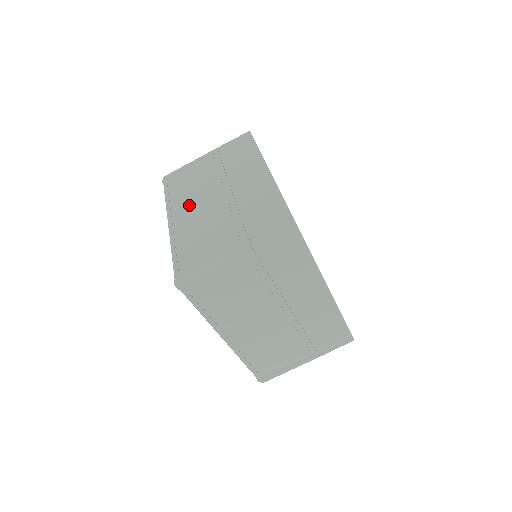
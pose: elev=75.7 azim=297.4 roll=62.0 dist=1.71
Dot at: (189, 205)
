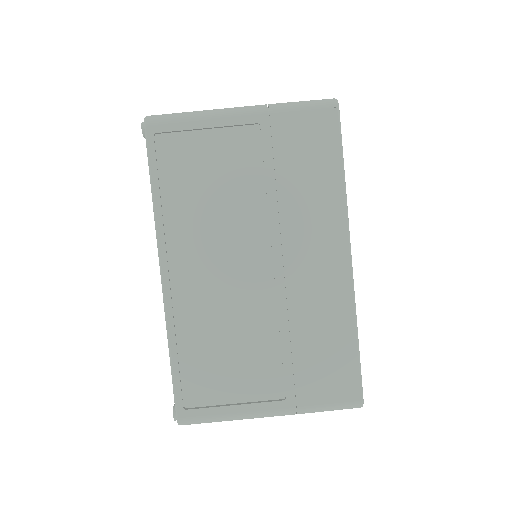
Dot at: occluded
